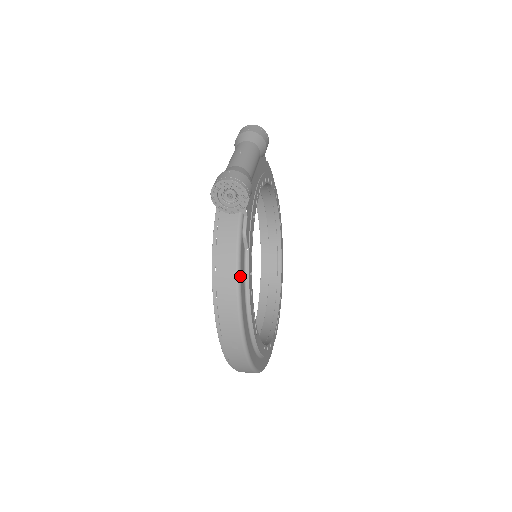
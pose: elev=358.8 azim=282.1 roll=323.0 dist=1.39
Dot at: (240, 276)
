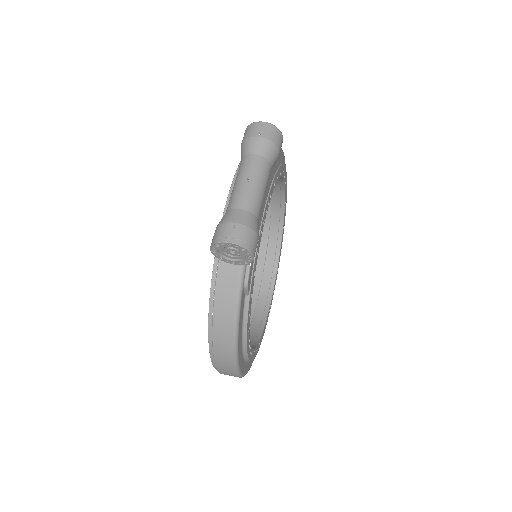
Dot at: (238, 328)
